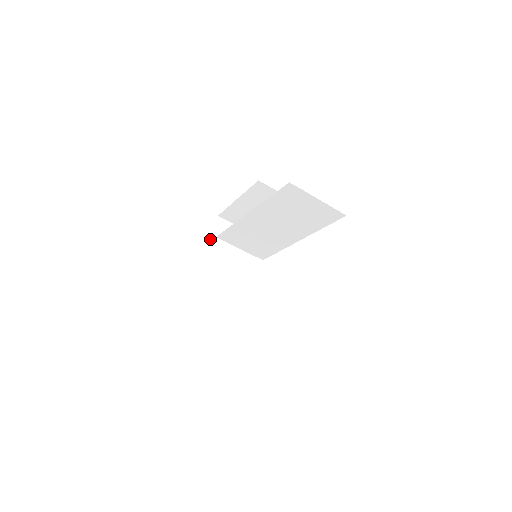
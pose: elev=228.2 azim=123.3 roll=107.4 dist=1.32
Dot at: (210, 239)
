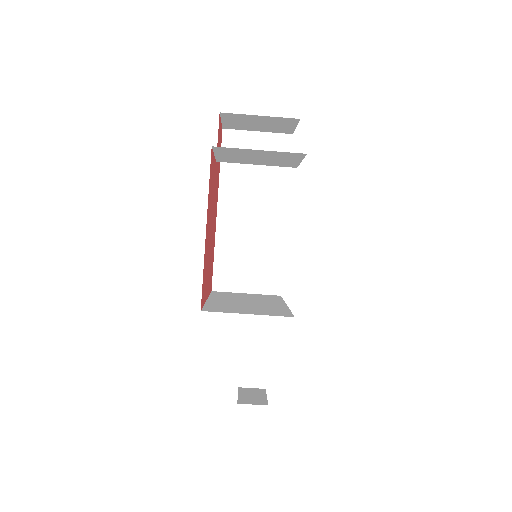
Dot at: occluded
